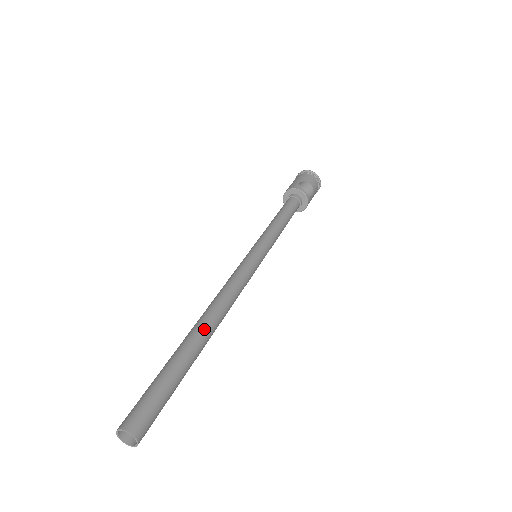
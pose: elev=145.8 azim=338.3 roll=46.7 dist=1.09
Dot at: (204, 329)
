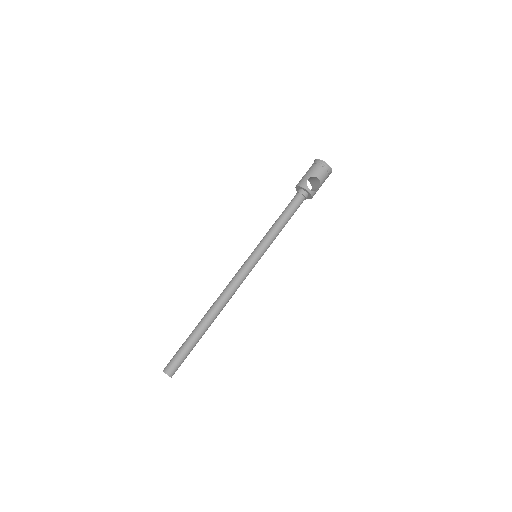
Dot at: (209, 319)
